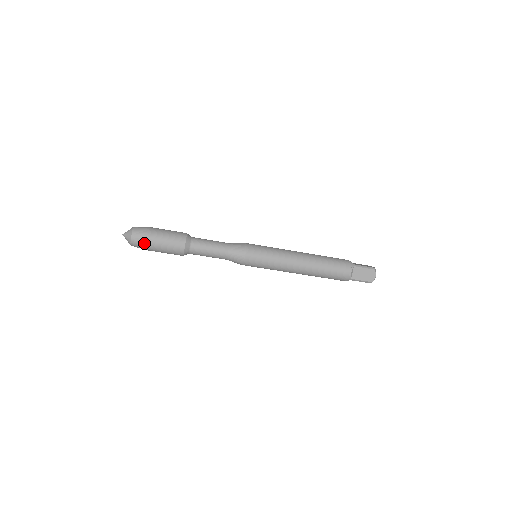
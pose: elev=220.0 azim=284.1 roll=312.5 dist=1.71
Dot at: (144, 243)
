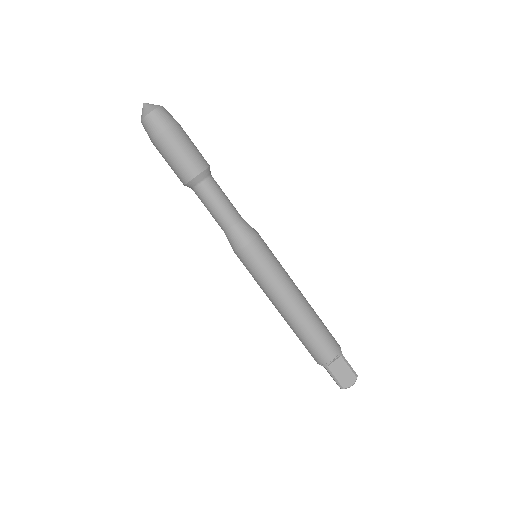
Dot at: (158, 131)
